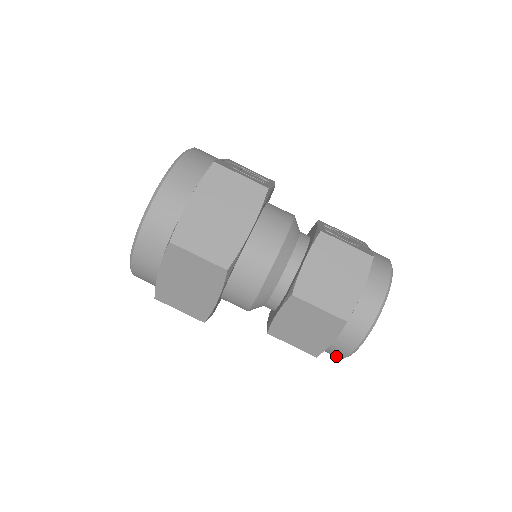
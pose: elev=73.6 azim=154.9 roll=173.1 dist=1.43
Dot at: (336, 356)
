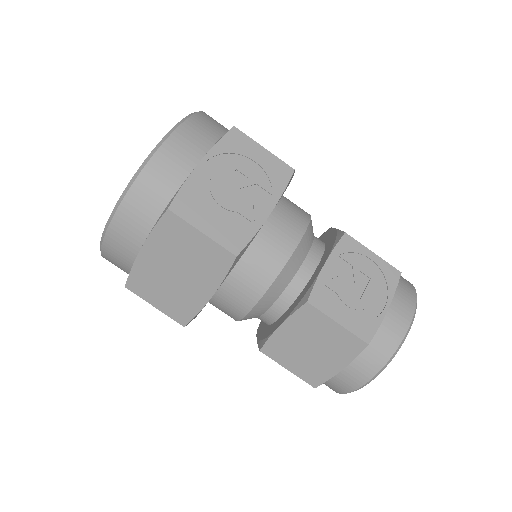
Dot at: occluded
